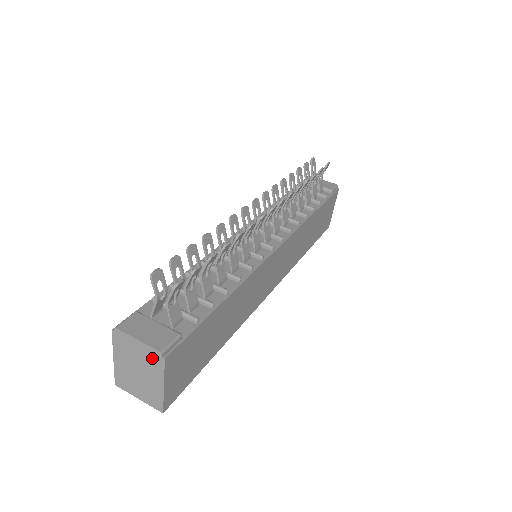
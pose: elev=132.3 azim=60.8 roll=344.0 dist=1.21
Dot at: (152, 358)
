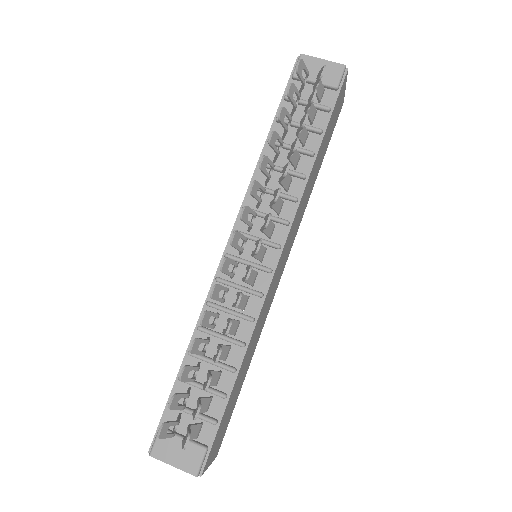
Dot at: occluded
